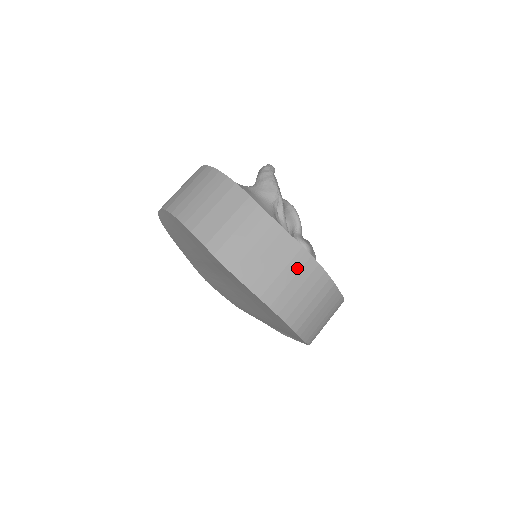
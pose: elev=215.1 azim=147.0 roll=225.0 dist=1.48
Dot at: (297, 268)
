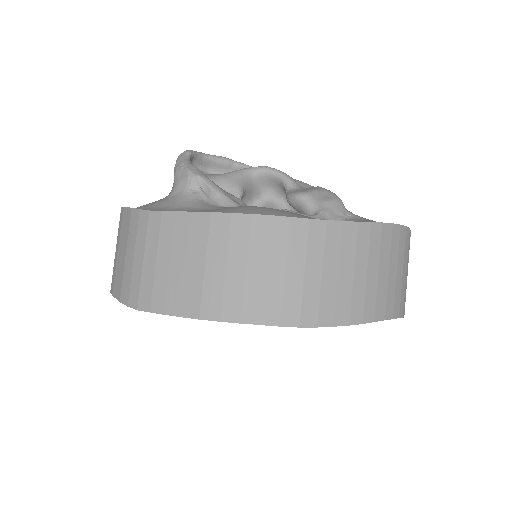
Dot at: (223, 244)
